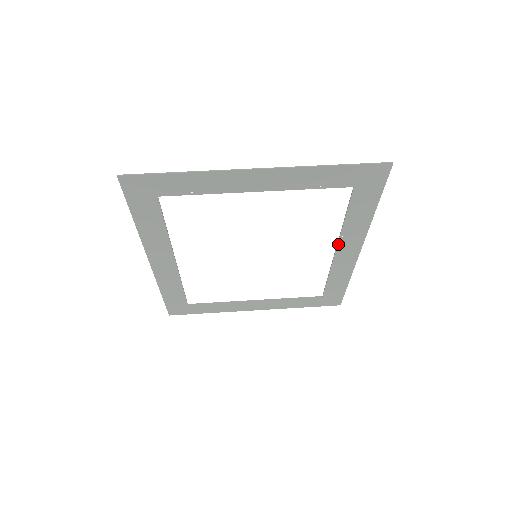
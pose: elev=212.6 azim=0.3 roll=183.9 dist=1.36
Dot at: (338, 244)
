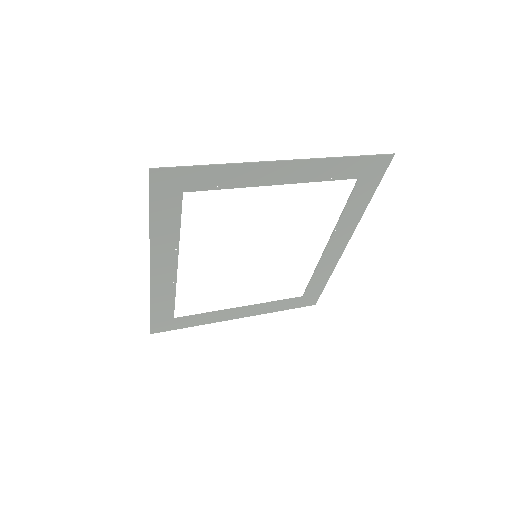
Dot at: (331, 238)
